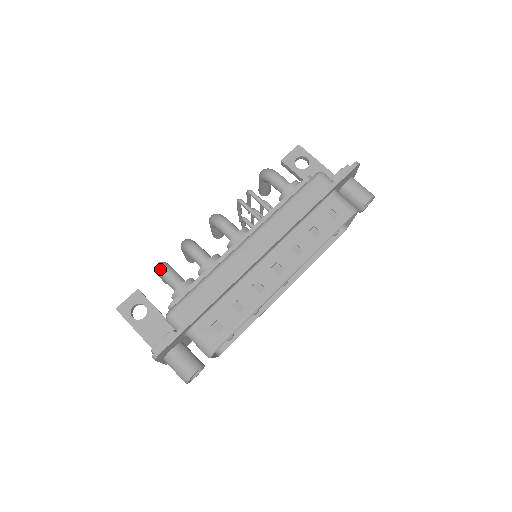
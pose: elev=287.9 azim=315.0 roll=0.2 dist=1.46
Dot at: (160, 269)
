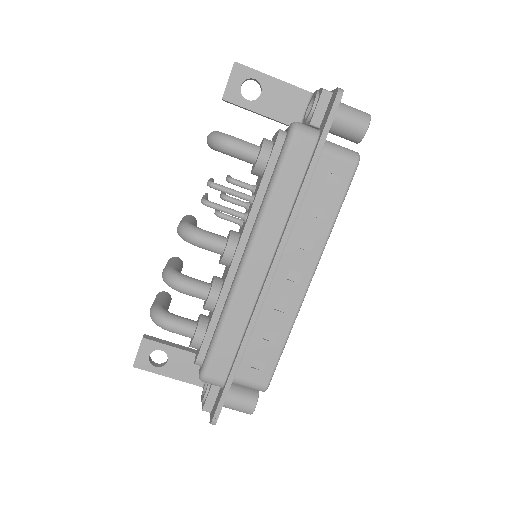
Dot at: (159, 325)
